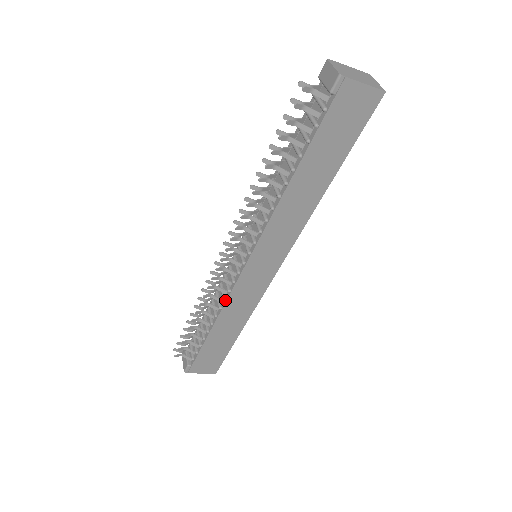
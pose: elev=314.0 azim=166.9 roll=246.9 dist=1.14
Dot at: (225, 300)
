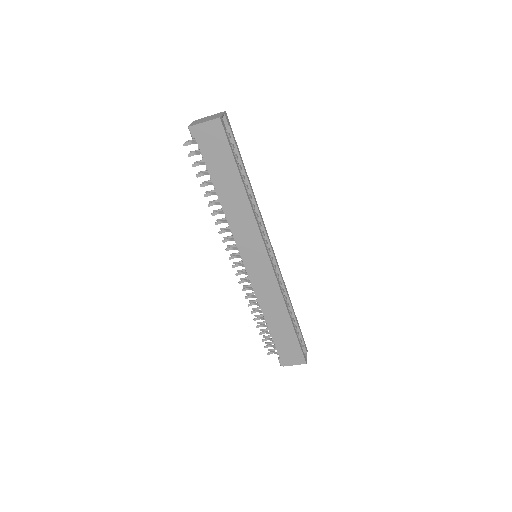
Dot at: (255, 295)
